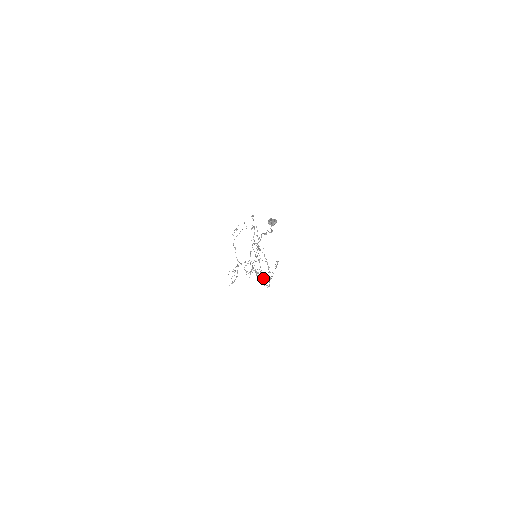
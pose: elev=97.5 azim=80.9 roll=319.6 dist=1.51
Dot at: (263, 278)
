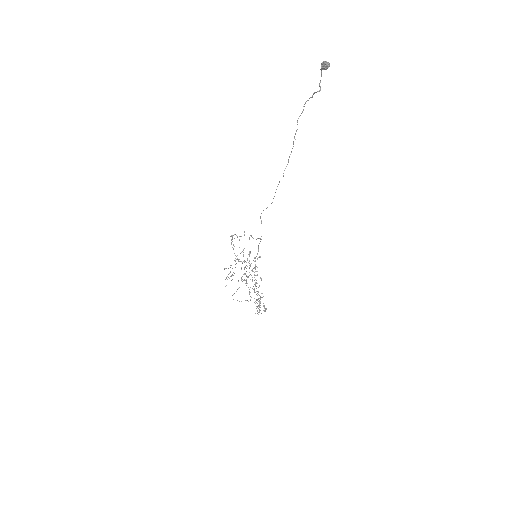
Dot at: occluded
